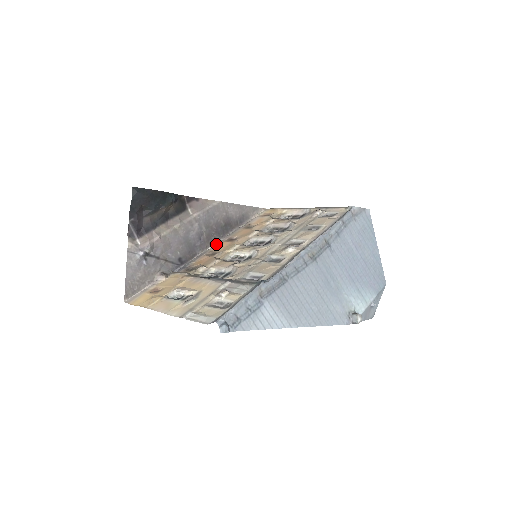
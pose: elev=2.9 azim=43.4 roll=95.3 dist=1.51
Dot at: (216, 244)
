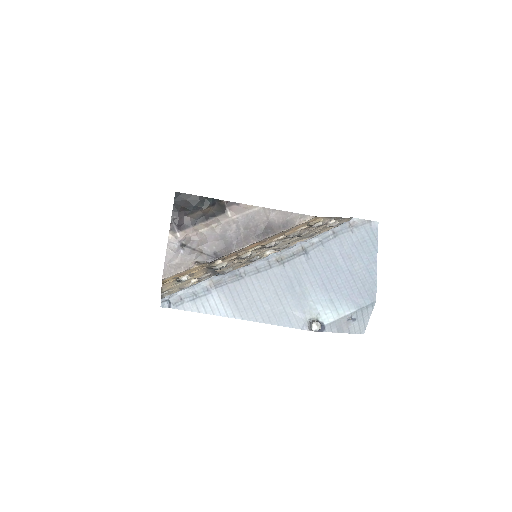
Dot at: (252, 244)
